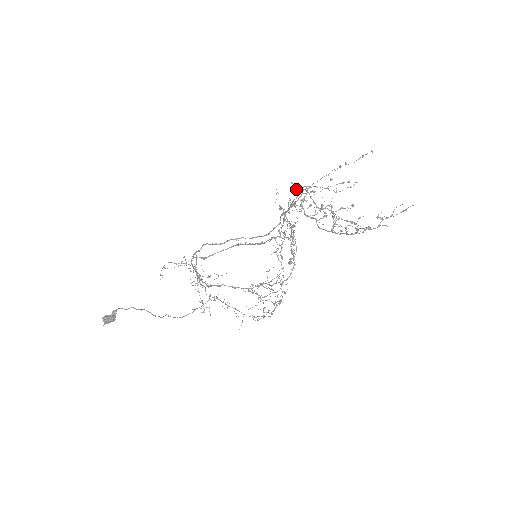
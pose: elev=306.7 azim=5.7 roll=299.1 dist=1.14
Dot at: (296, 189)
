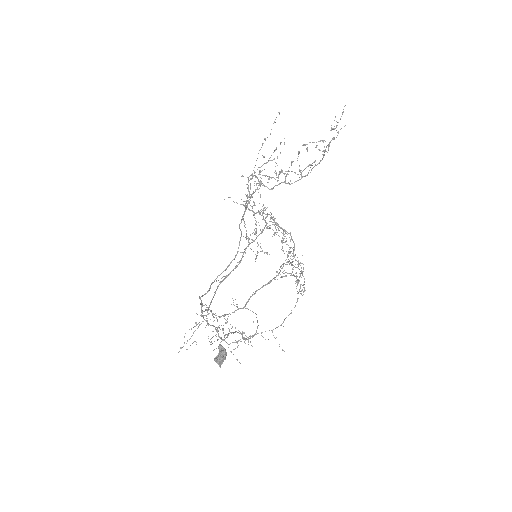
Dot at: occluded
